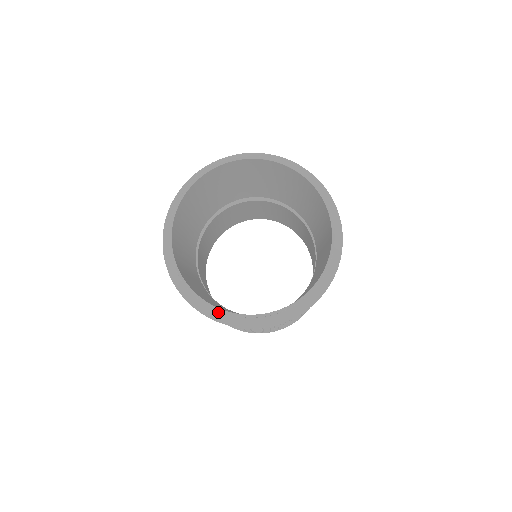
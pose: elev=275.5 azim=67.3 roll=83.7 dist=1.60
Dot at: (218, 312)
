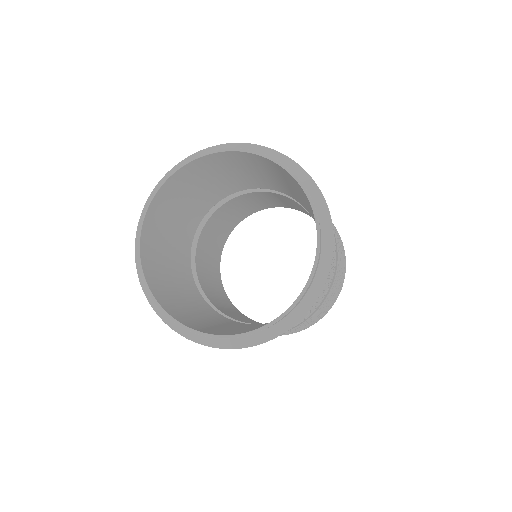
Dot at: occluded
